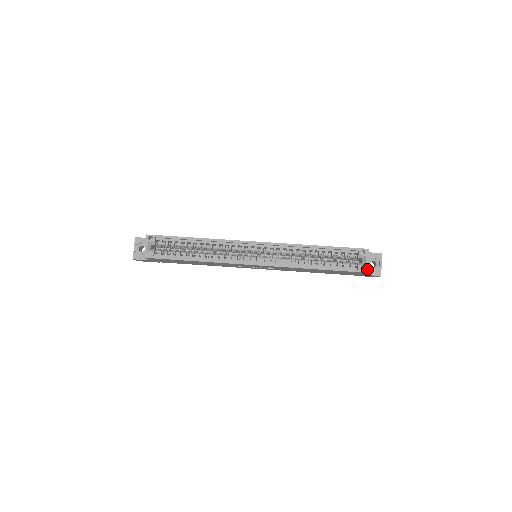
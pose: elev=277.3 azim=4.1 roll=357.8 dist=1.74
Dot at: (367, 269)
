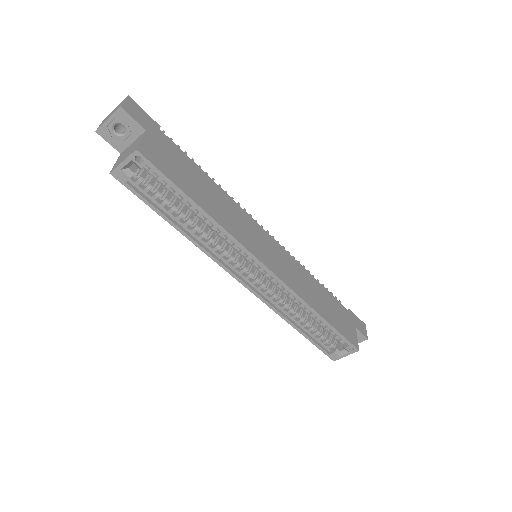
Dot at: (337, 359)
